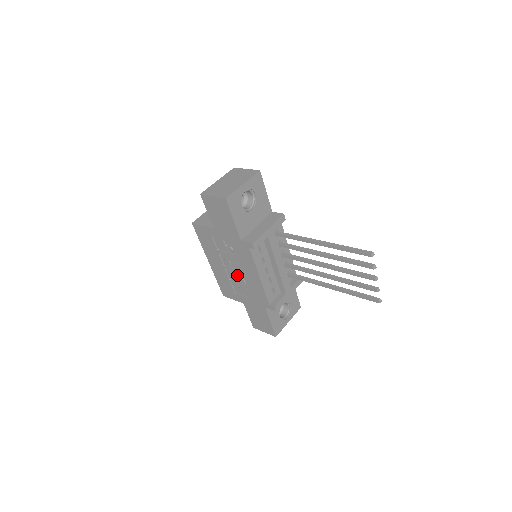
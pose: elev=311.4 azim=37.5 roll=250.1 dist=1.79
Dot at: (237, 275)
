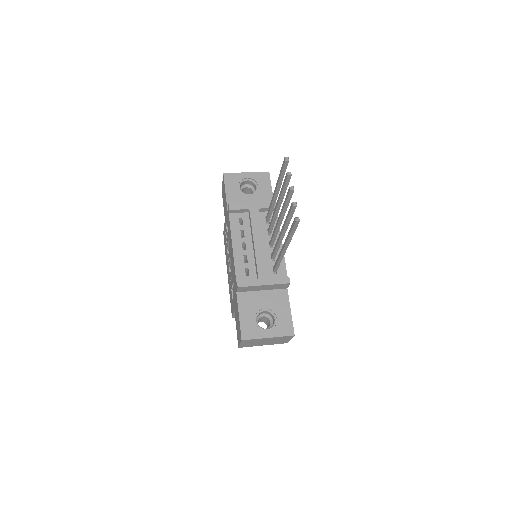
Dot at: occluded
